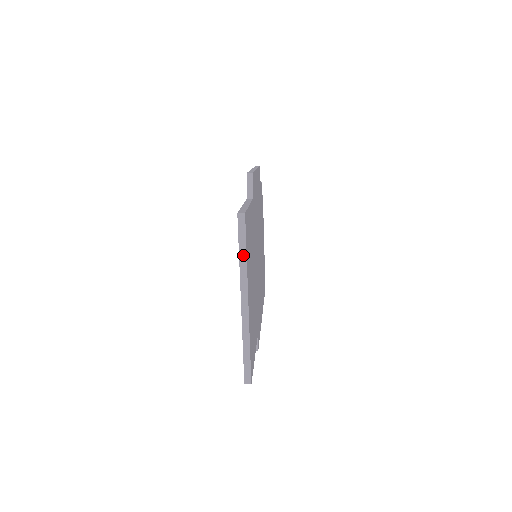
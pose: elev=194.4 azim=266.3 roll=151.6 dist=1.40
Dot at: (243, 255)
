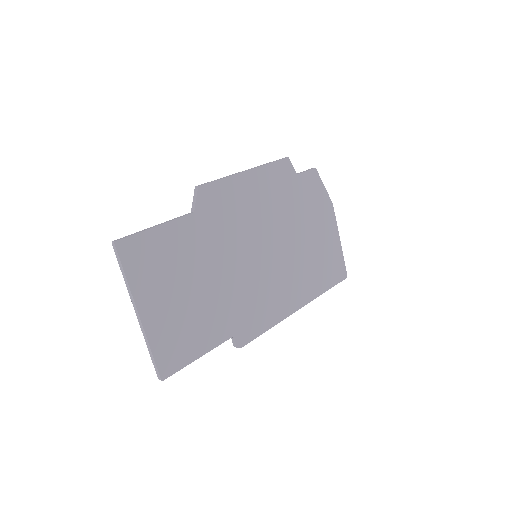
Dot at: (124, 276)
